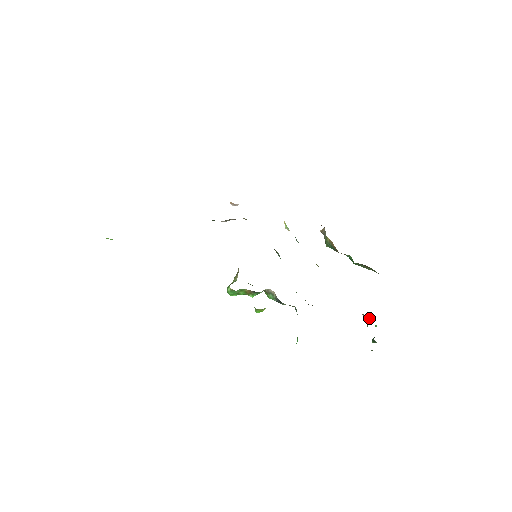
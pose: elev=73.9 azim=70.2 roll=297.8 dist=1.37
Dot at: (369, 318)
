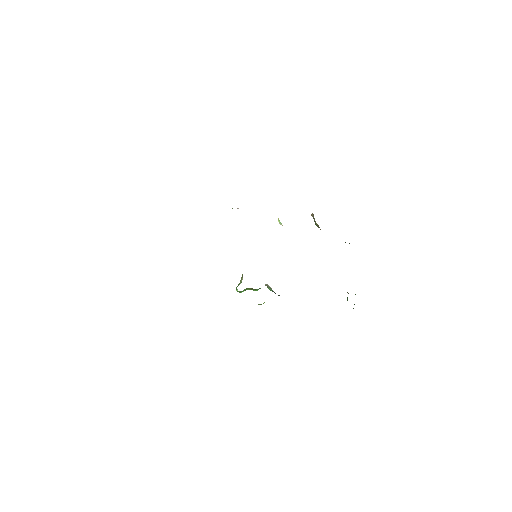
Dot at: occluded
